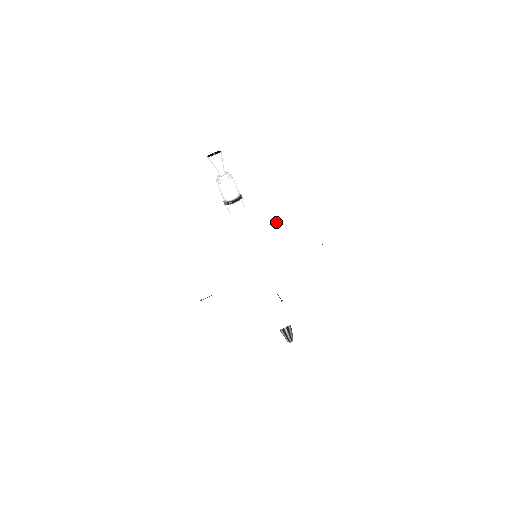
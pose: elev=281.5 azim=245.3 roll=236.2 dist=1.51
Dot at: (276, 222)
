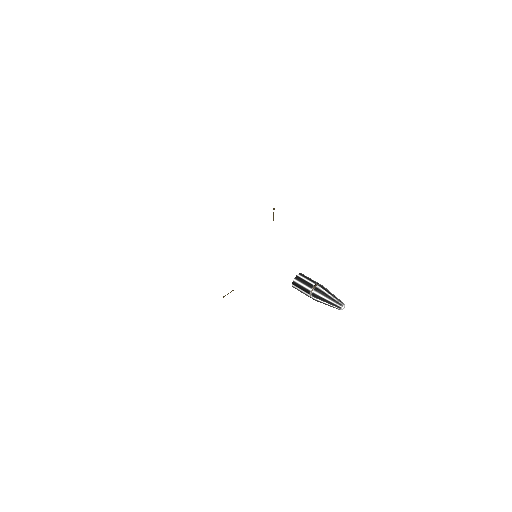
Dot at: (241, 189)
